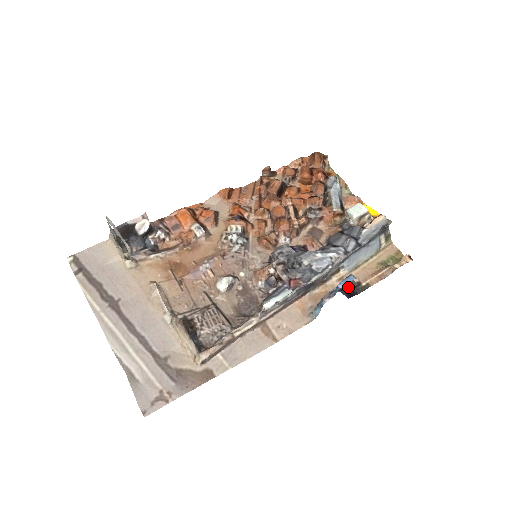
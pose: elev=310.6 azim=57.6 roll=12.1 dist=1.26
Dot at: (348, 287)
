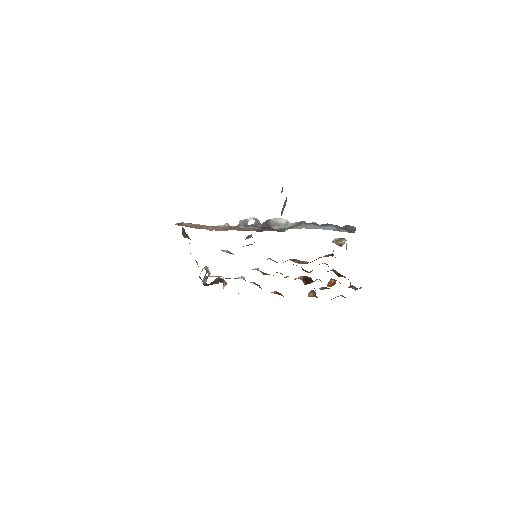
Dot at: occluded
